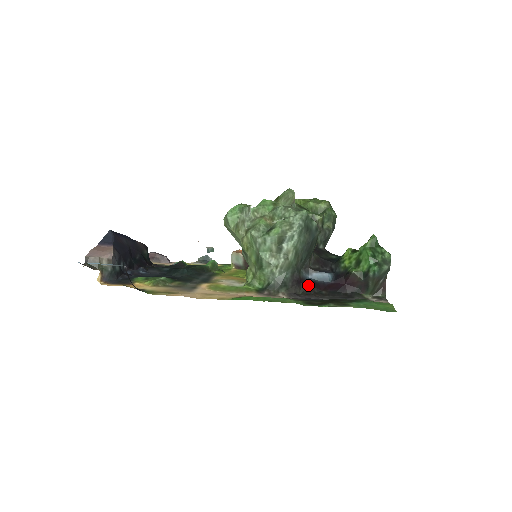
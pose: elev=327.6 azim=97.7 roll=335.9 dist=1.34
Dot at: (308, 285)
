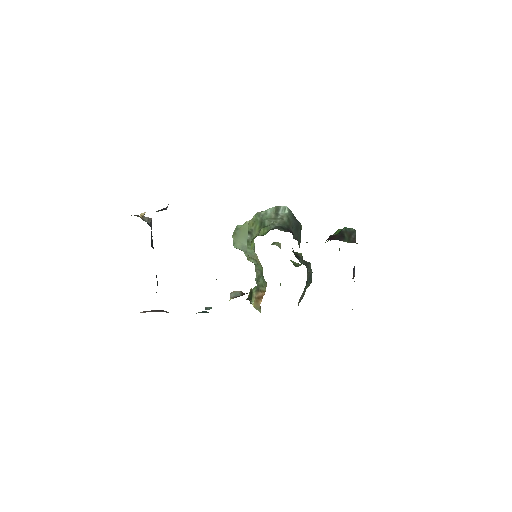
Dot at: occluded
